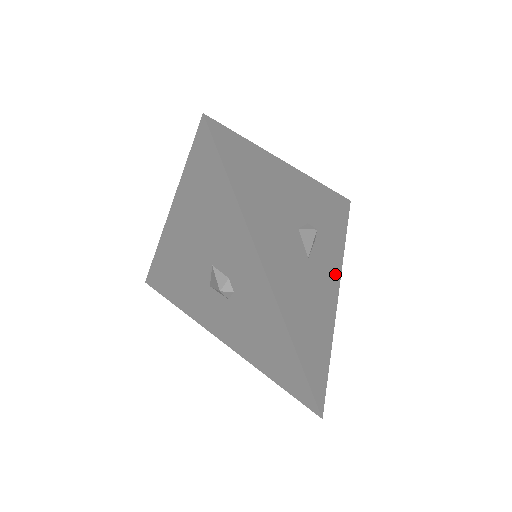
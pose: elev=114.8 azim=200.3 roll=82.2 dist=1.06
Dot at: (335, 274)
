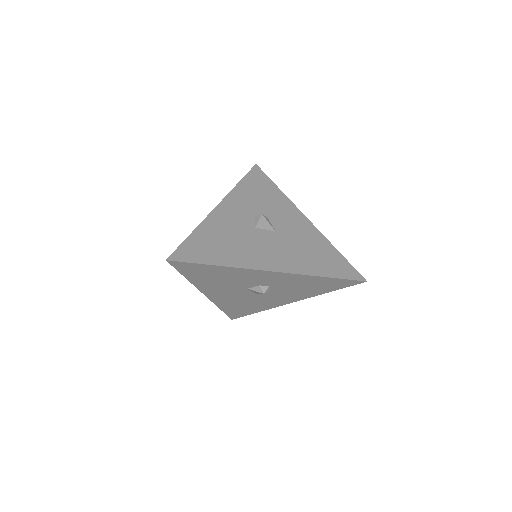
Dot at: (295, 213)
